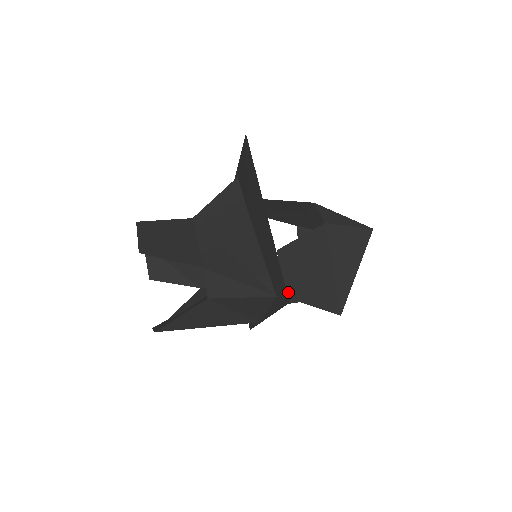
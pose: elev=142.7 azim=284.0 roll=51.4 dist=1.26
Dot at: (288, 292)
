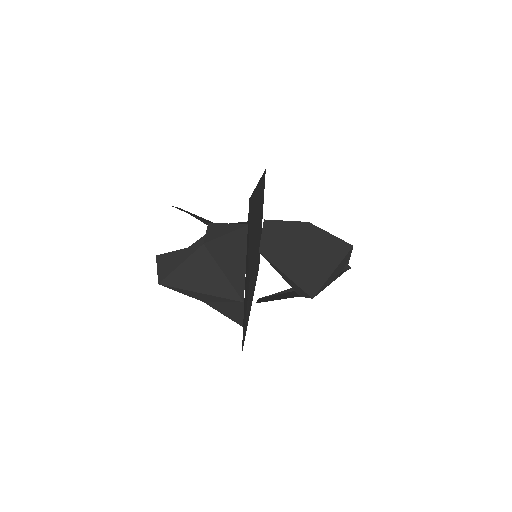
Dot at: (266, 253)
